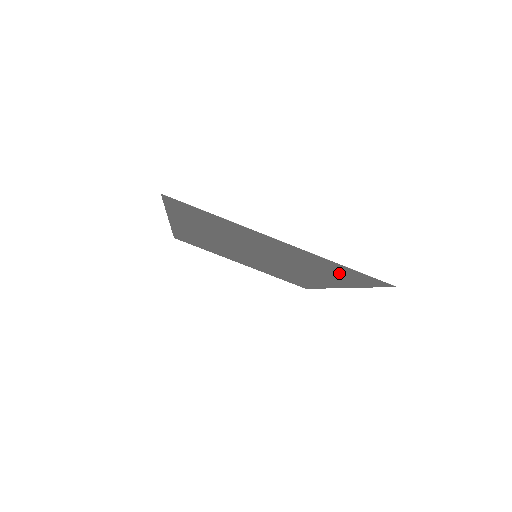
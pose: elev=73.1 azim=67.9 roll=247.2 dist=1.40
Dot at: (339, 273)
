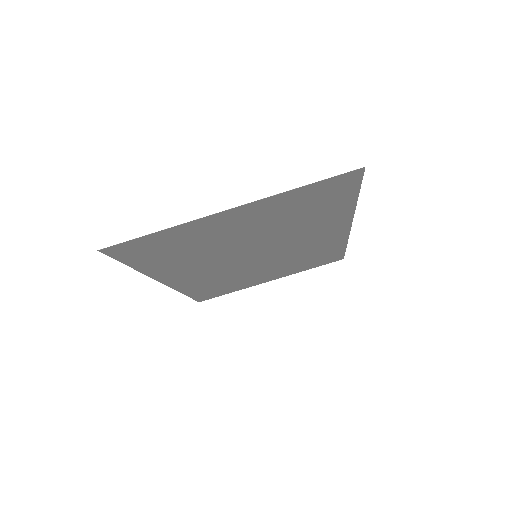
Dot at: (316, 203)
